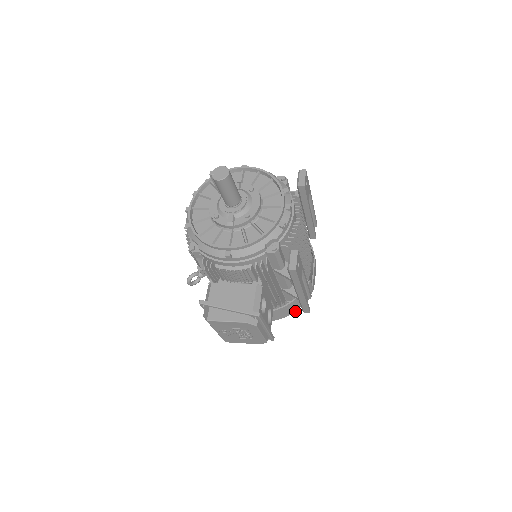
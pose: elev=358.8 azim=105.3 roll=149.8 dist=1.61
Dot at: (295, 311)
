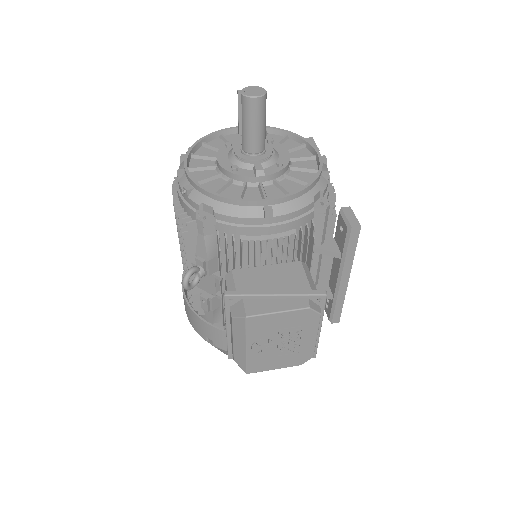
Dot at: occluded
